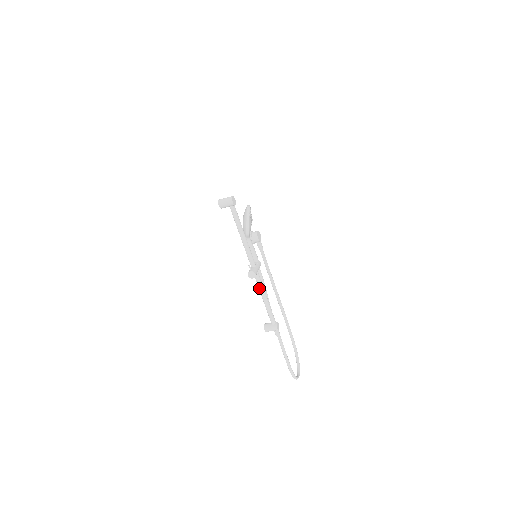
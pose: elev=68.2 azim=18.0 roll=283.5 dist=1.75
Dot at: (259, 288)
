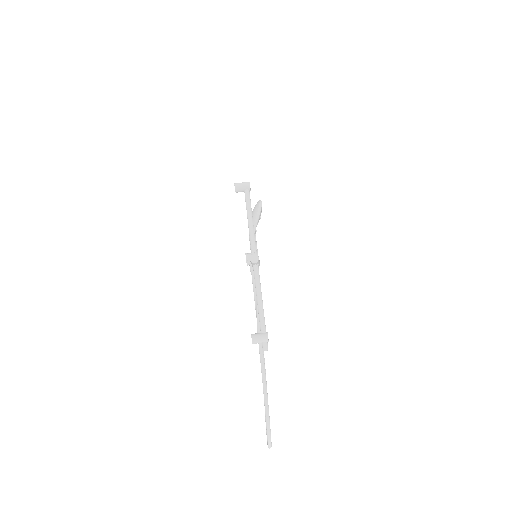
Dot at: (256, 283)
